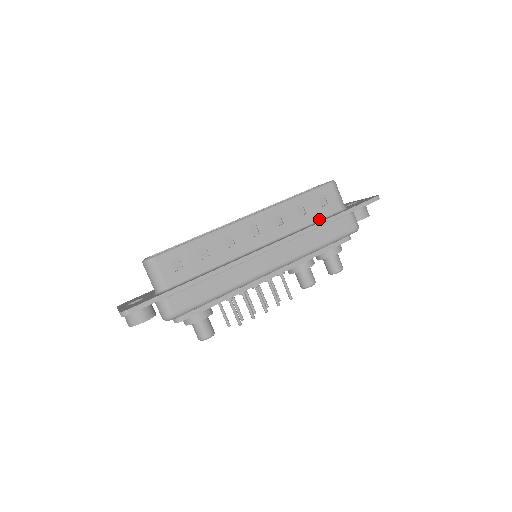
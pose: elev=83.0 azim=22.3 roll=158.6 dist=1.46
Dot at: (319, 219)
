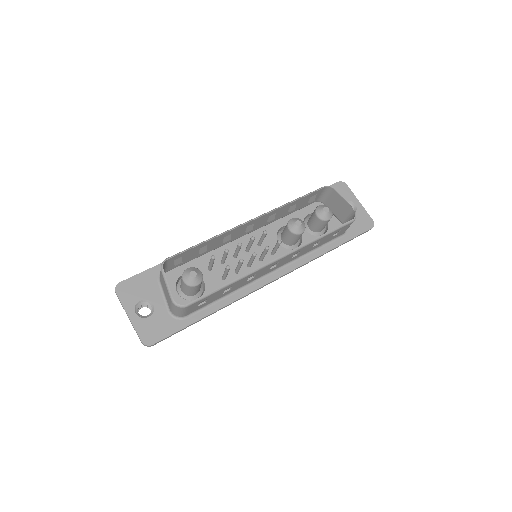
Dot at: (323, 244)
